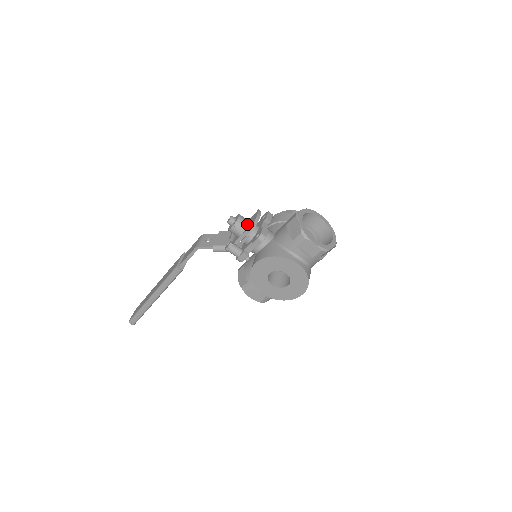
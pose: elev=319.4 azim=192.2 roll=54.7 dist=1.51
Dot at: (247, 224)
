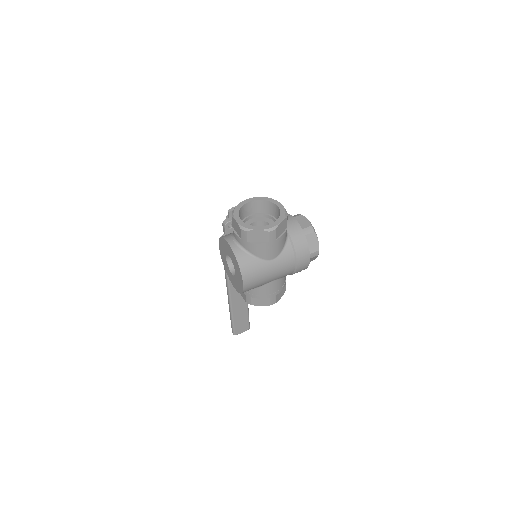
Dot at: occluded
